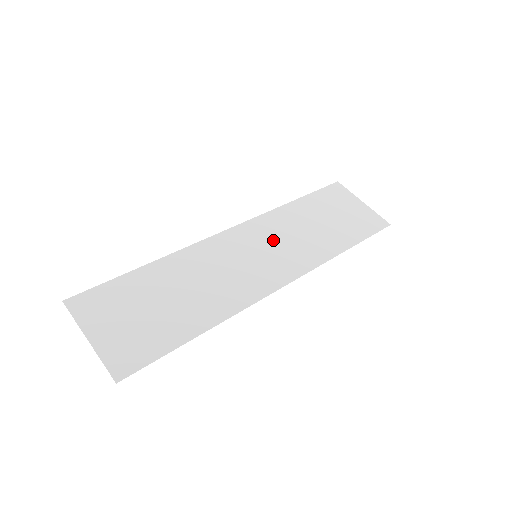
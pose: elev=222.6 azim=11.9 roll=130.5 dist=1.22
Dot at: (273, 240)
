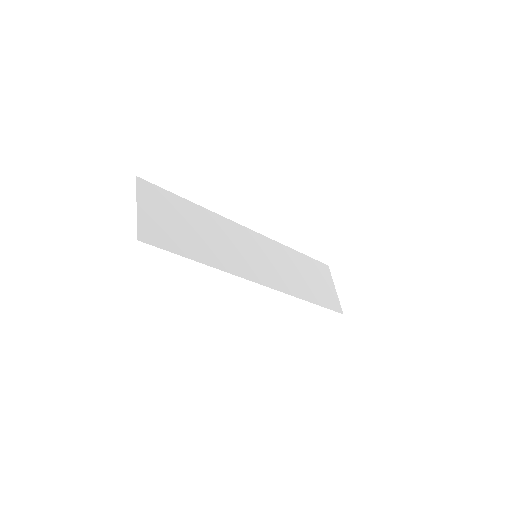
Dot at: (271, 258)
